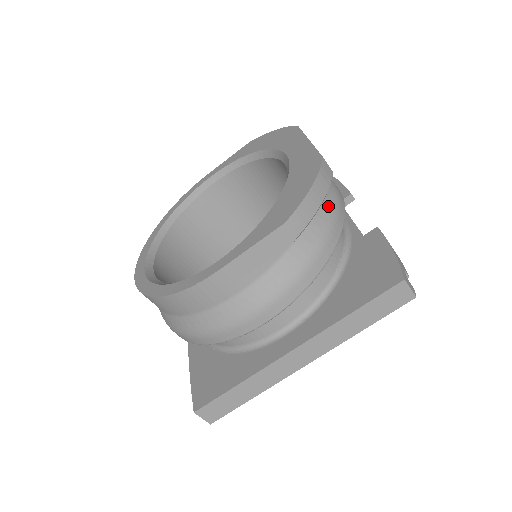
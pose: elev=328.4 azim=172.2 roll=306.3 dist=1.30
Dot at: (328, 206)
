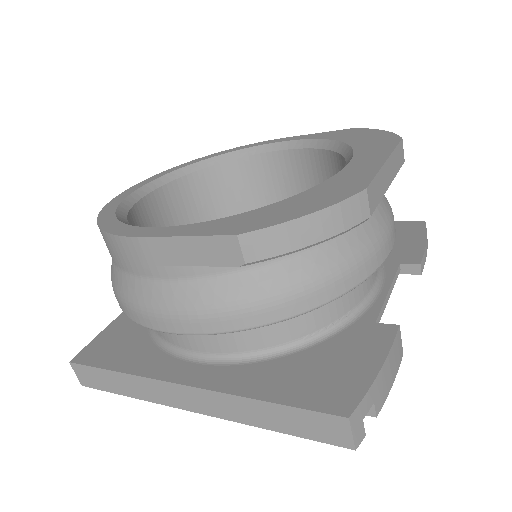
Dot at: (341, 255)
